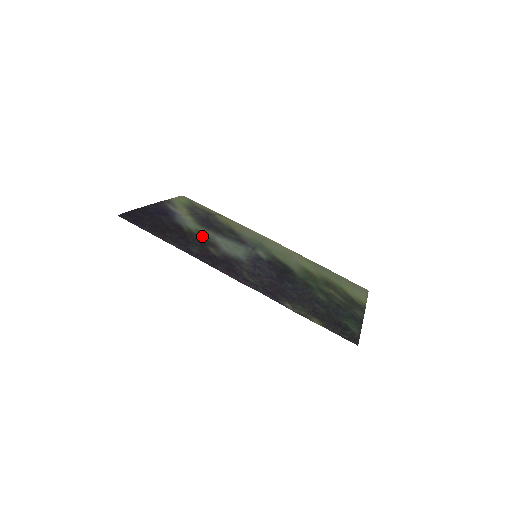
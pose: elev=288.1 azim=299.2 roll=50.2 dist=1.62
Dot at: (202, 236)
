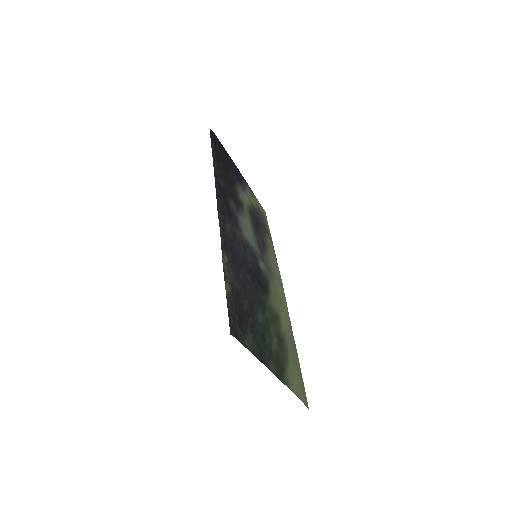
Dot at: (240, 202)
